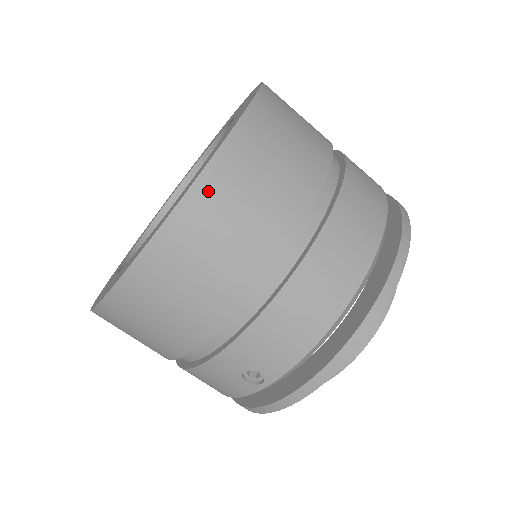
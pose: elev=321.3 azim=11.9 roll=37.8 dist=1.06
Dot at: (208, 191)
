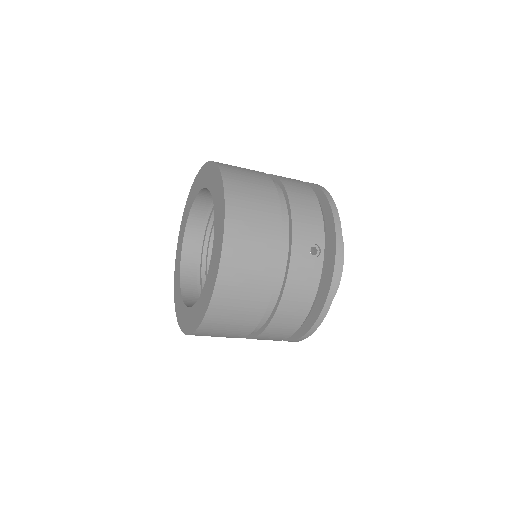
Dot at: (229, 175)
